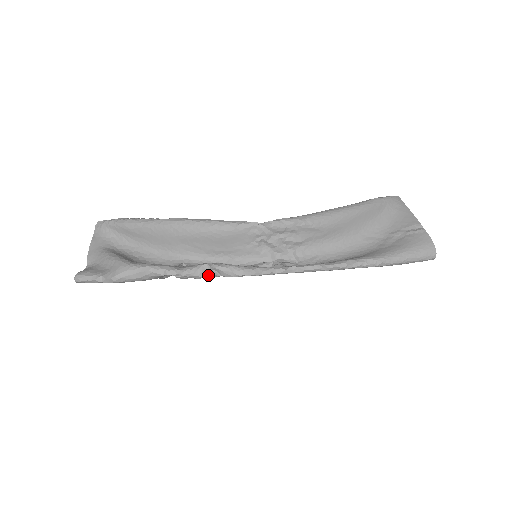
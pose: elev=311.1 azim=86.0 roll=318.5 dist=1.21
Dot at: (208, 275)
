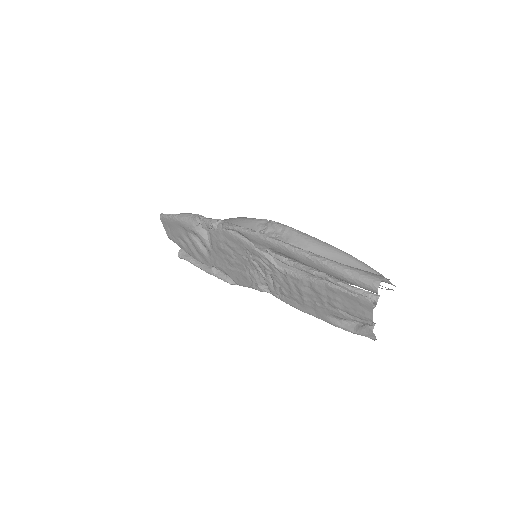
Dot at: (216, 225)
